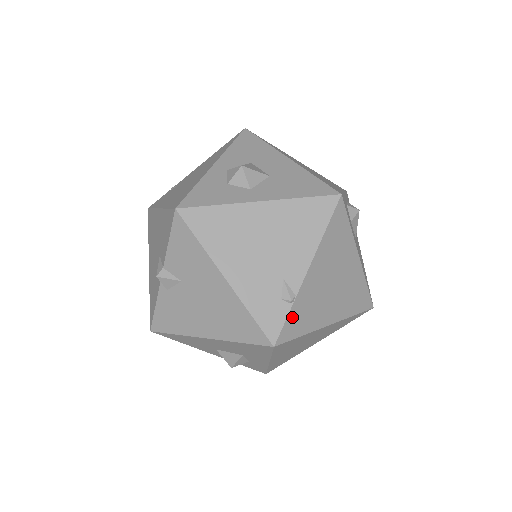
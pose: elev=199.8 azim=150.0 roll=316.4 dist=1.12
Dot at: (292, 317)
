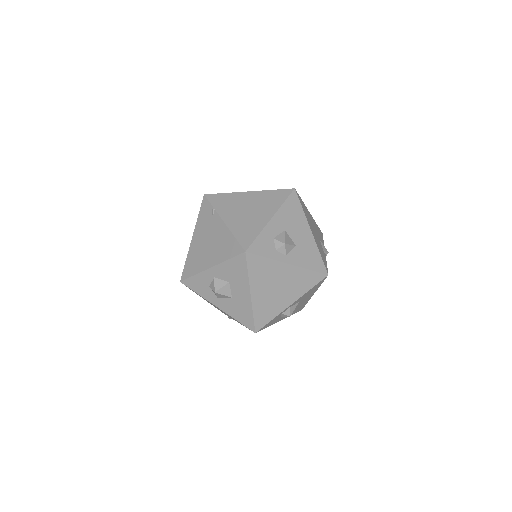
Dot at: occluded
